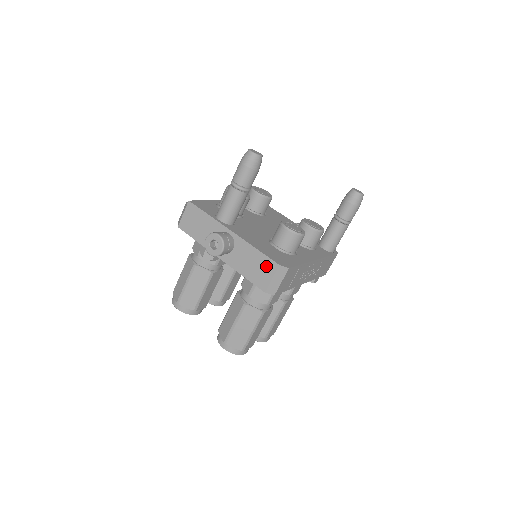
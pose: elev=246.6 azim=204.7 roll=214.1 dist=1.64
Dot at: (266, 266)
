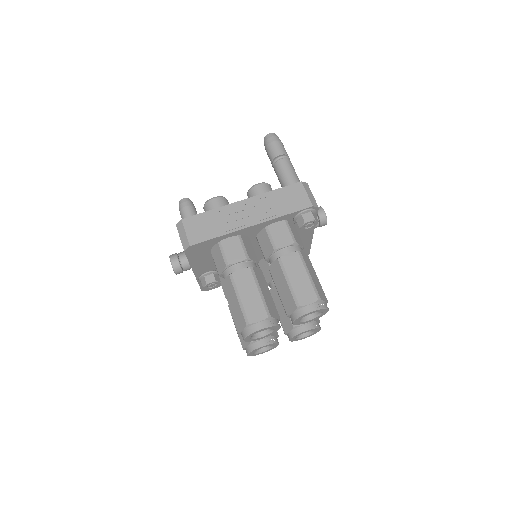
Dot at: occluded
